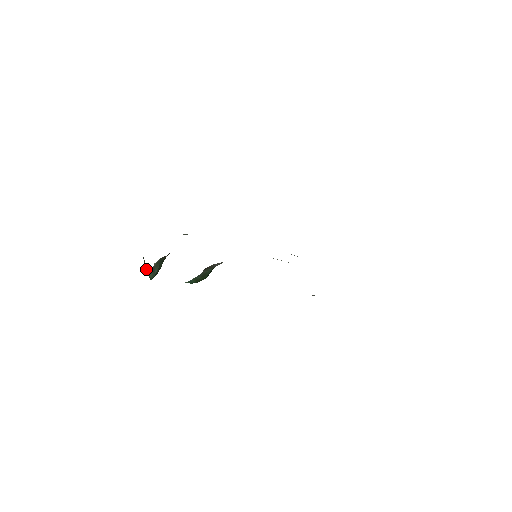
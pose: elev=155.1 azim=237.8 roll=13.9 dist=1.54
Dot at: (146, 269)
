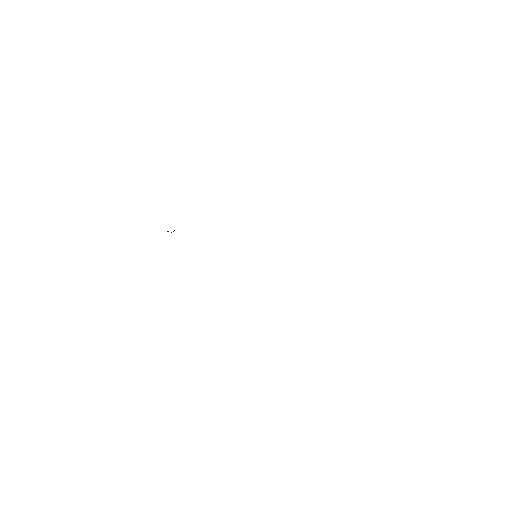
Dot at: occluded
